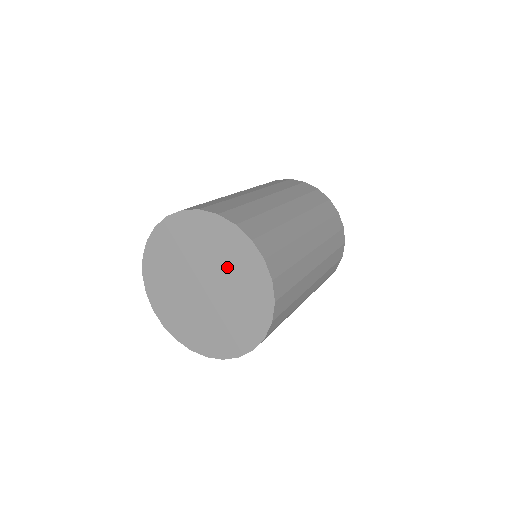
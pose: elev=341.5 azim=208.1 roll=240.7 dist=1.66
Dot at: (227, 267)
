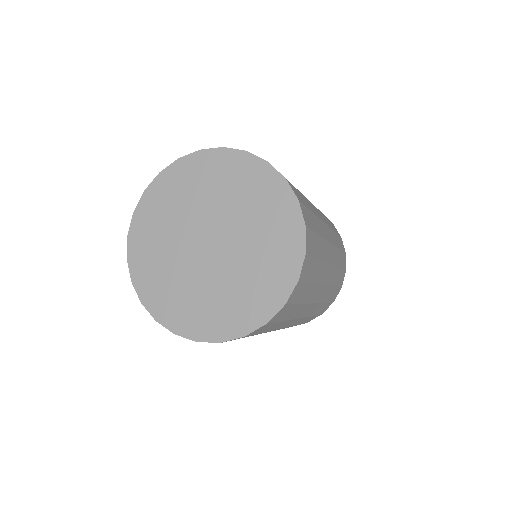
Dot at: (247, 214)
